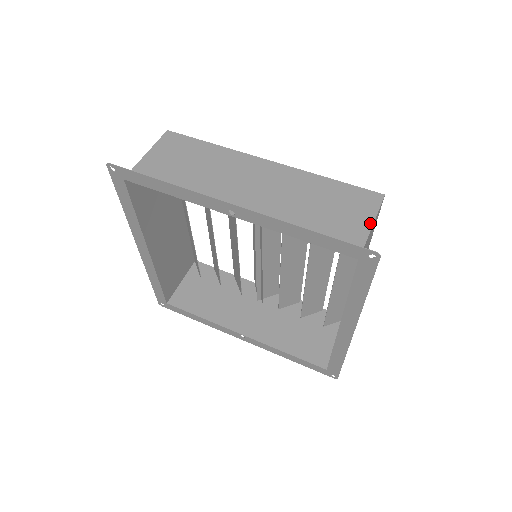
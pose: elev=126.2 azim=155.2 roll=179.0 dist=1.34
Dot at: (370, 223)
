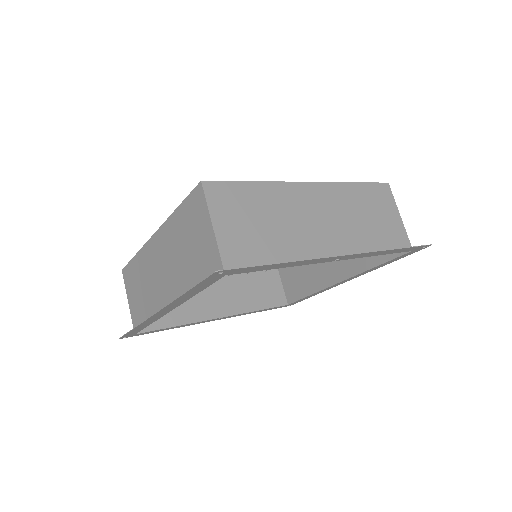
Dot at: (399, 215)
